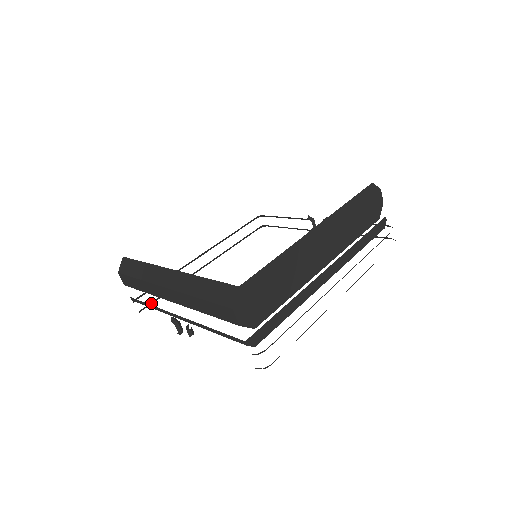
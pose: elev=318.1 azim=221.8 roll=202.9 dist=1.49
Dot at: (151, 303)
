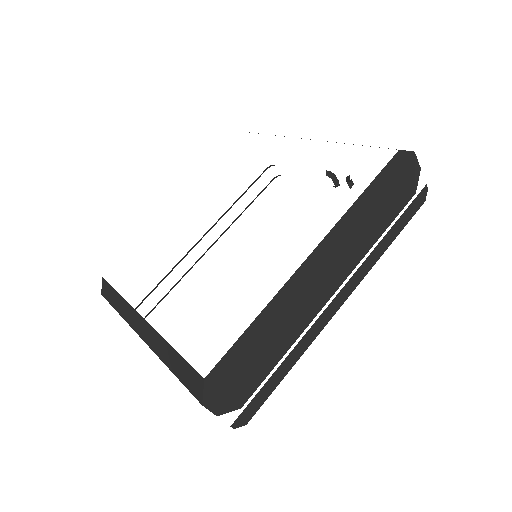
Dot at: (154, 307)
